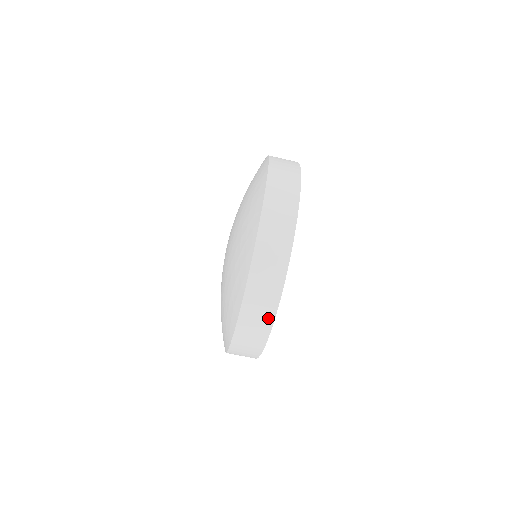
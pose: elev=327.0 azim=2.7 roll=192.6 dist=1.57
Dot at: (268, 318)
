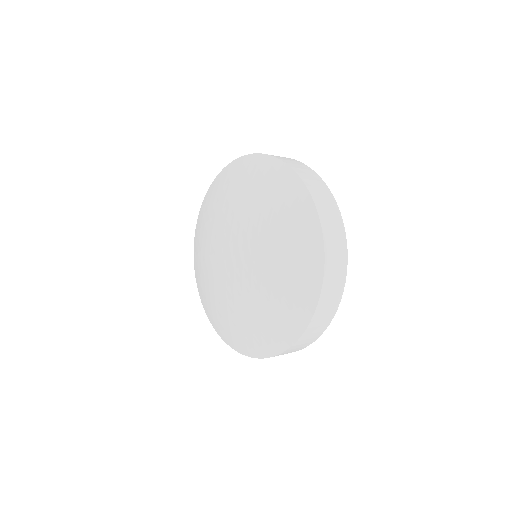
Dot at: occluded
